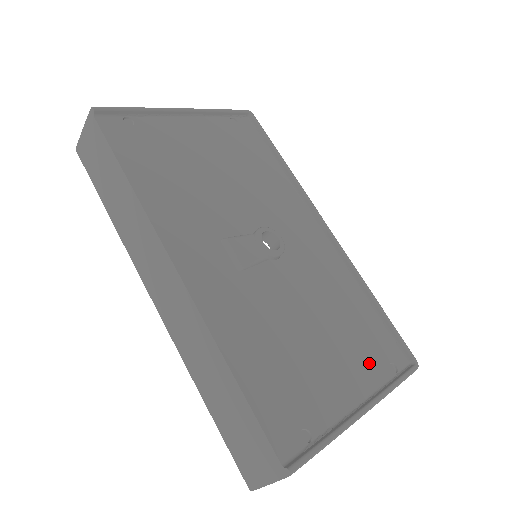
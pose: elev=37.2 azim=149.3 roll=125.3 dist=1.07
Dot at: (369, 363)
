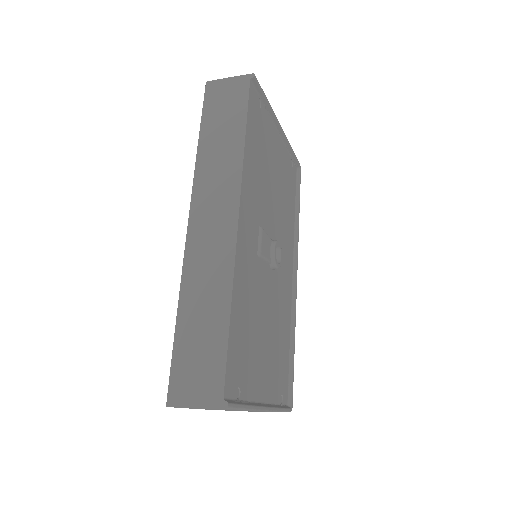
Dot at: (275, 383)
